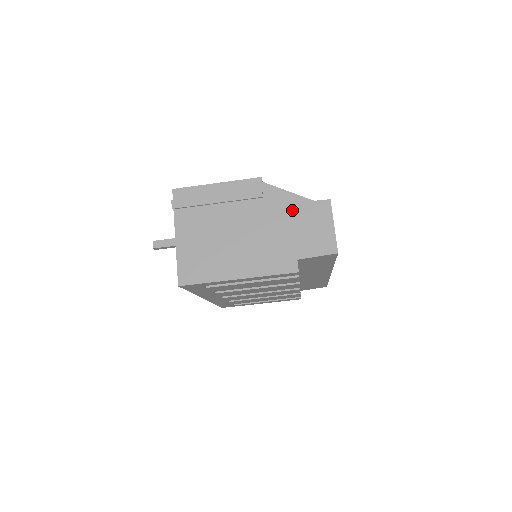
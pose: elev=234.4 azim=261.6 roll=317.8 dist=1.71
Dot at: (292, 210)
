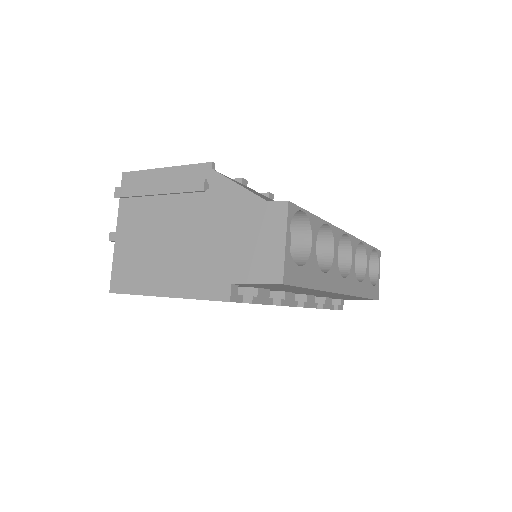
Dot at: (238, 212)
